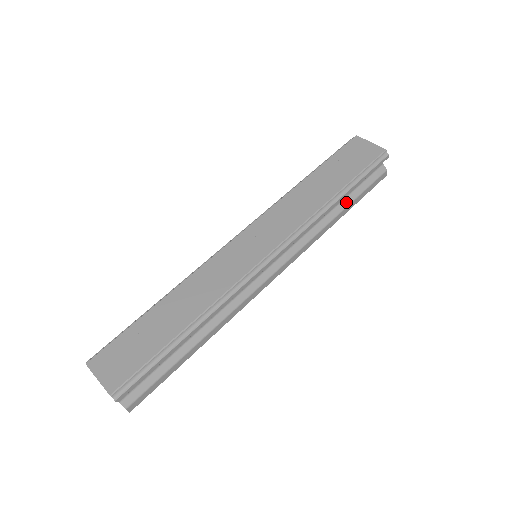
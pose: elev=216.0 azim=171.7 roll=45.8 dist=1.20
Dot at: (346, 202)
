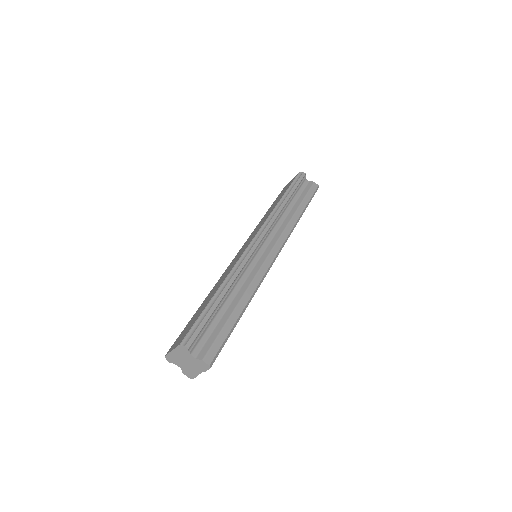
Dot at: (297, 204)
